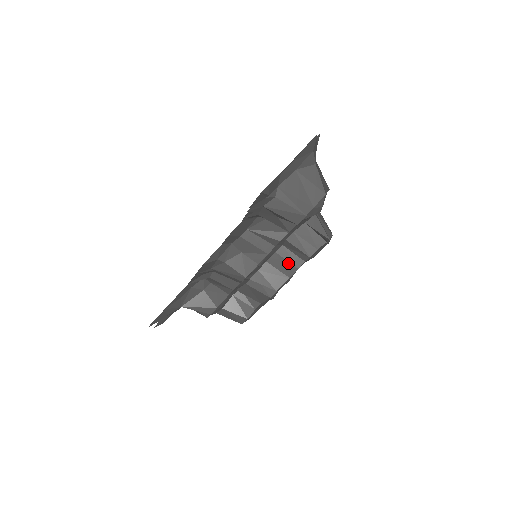
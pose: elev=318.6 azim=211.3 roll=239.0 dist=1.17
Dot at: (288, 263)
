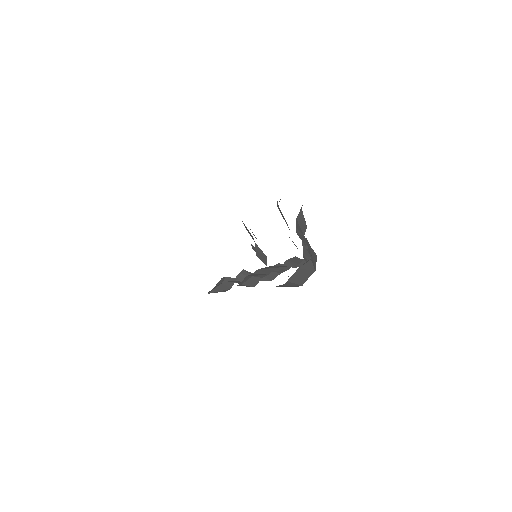
Dot at: (281, 269)
